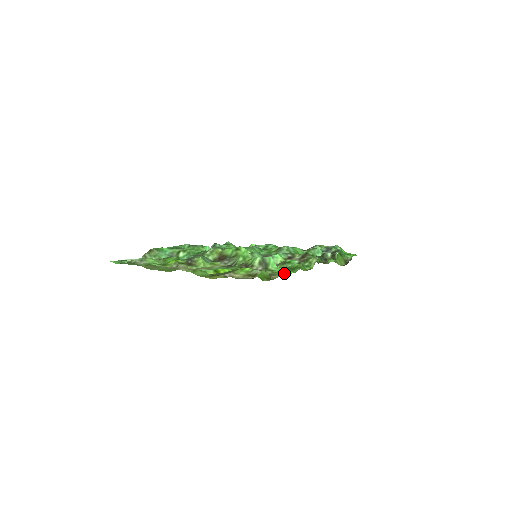
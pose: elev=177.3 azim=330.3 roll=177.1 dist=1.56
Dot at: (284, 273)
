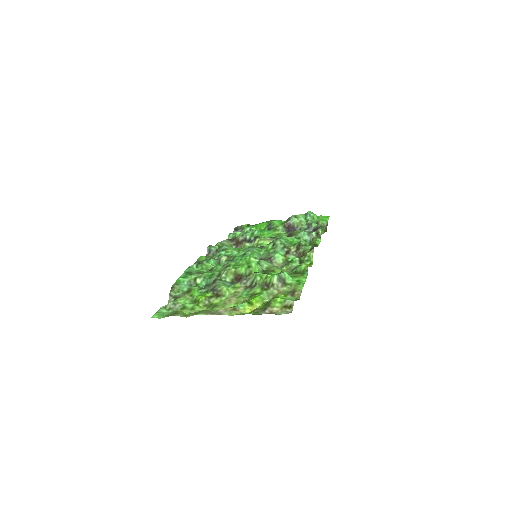
Dot at: (301, 284)
